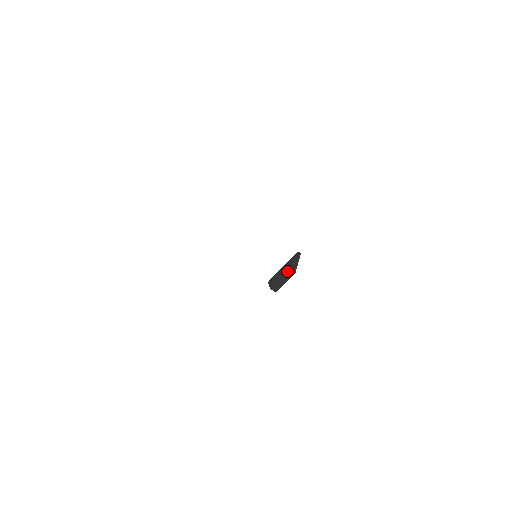
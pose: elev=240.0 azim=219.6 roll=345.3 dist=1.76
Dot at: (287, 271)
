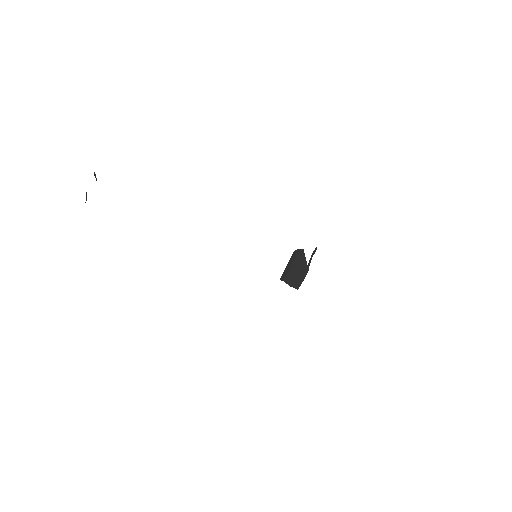
Dot at: (298, 268)
